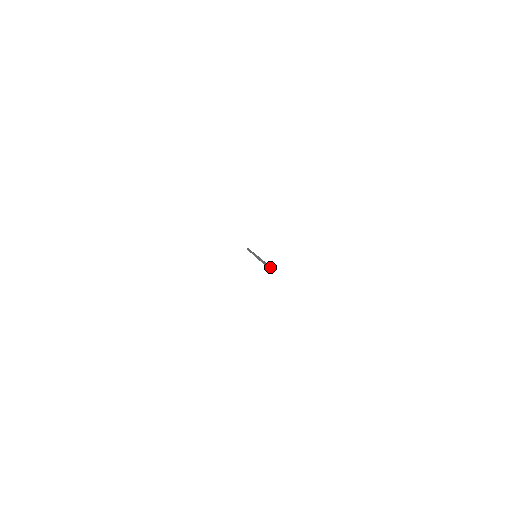
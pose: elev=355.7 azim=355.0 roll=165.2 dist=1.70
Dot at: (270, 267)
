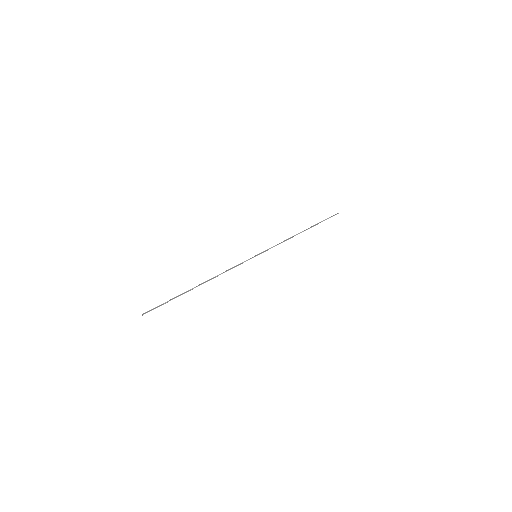
Dot at: (156, 307)
